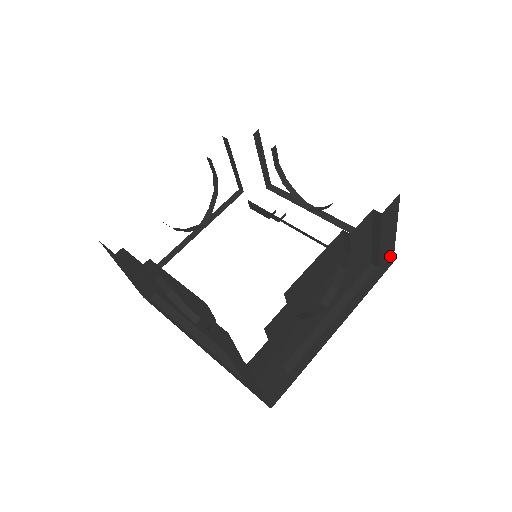
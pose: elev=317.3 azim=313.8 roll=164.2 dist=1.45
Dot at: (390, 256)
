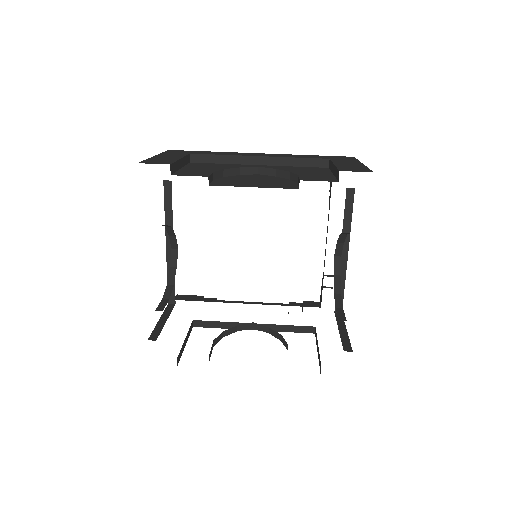
Dot at: occluded
